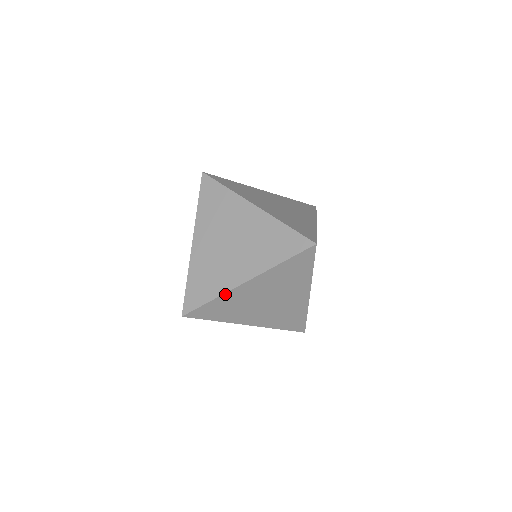
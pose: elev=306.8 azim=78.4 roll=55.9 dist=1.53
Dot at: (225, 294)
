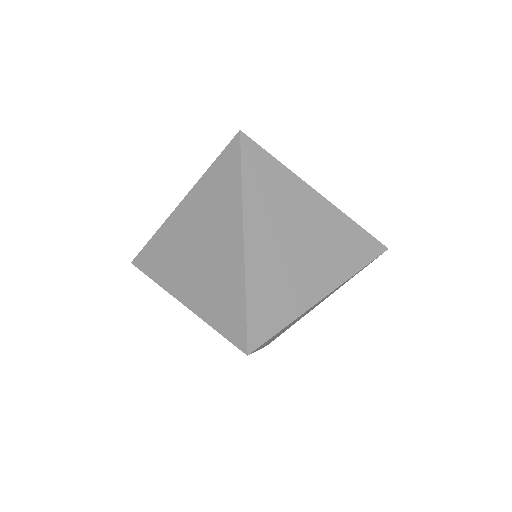
Dot at: (164, 289)
